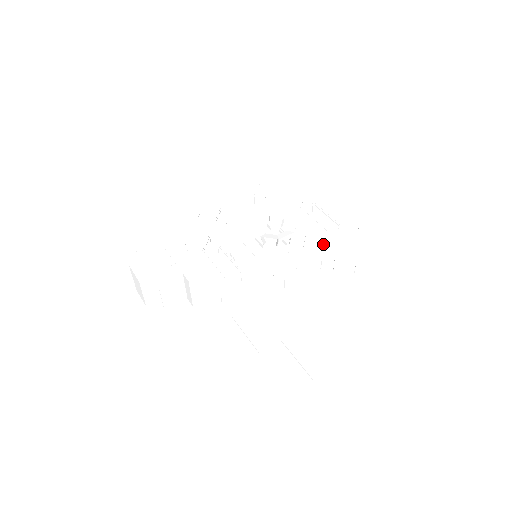
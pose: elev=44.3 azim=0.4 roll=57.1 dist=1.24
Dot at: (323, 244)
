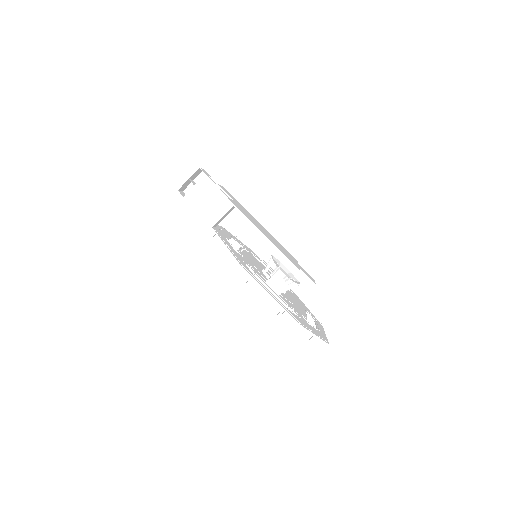
Dot at: (297, 312)
